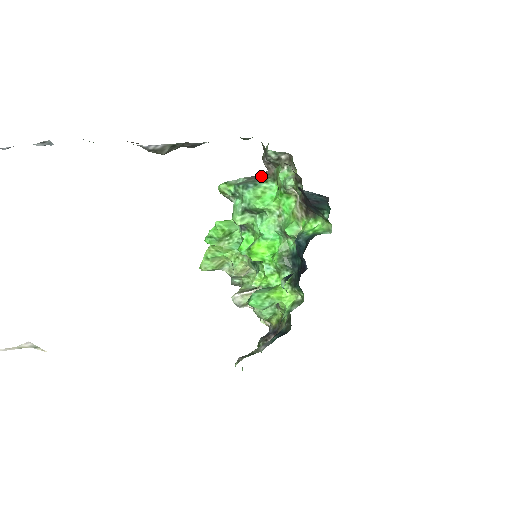
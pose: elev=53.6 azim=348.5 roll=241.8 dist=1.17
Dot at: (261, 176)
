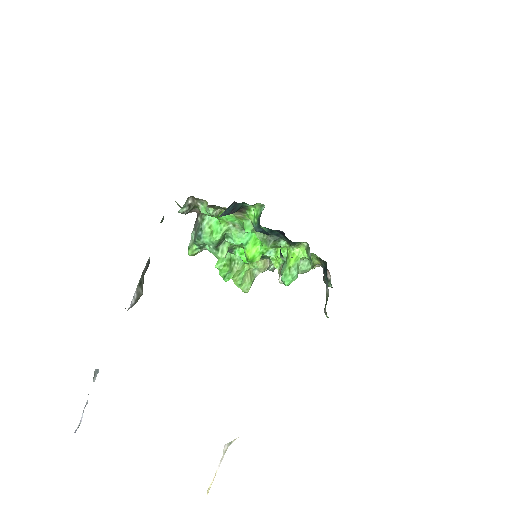
Dot at: occluded
